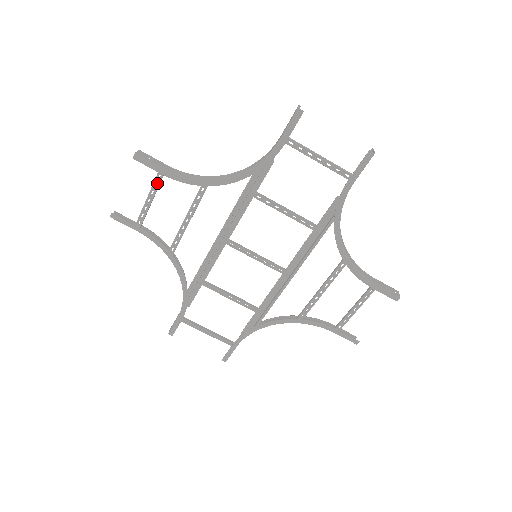
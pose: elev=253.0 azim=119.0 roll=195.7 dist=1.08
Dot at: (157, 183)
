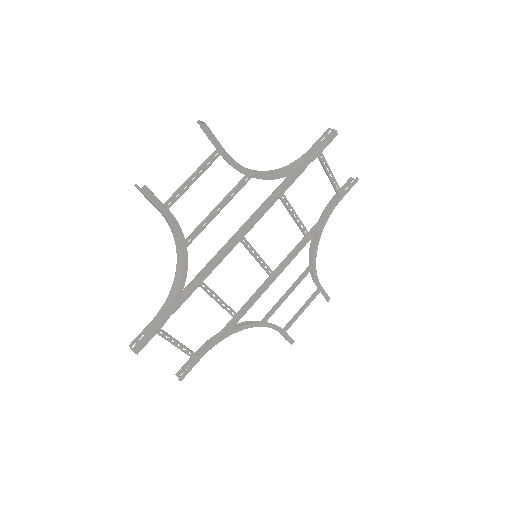
Dot at: (210, 162)
